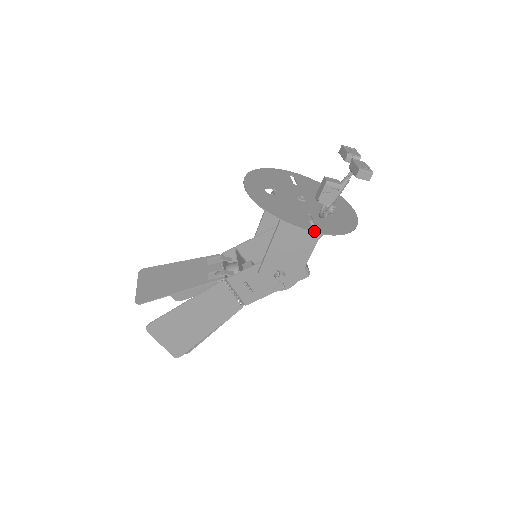
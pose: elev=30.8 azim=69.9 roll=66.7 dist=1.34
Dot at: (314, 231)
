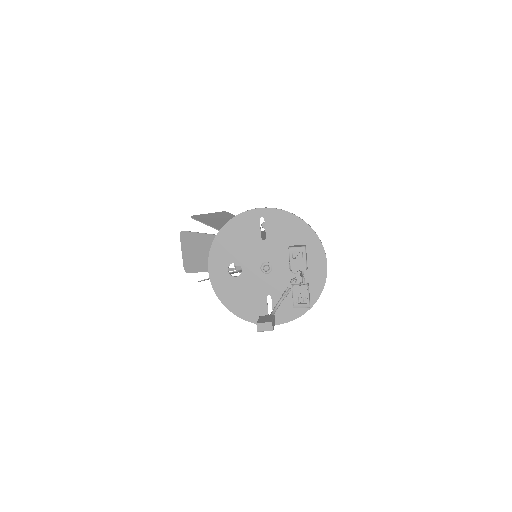
Dot at: occluded
